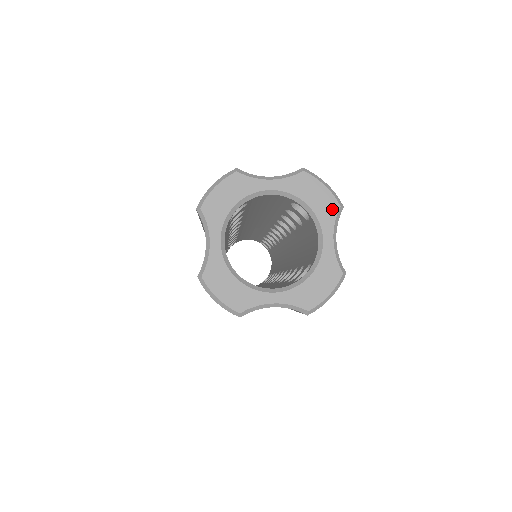
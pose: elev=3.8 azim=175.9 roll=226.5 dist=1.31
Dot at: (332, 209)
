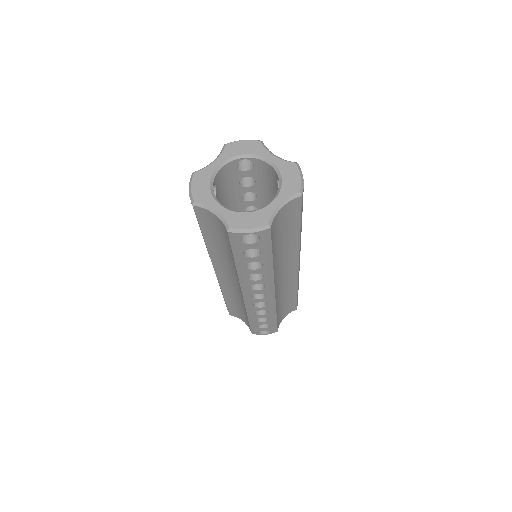
Dot at: (293, 190)
